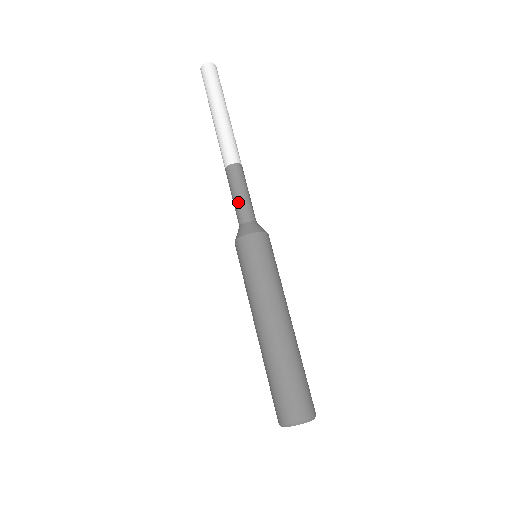
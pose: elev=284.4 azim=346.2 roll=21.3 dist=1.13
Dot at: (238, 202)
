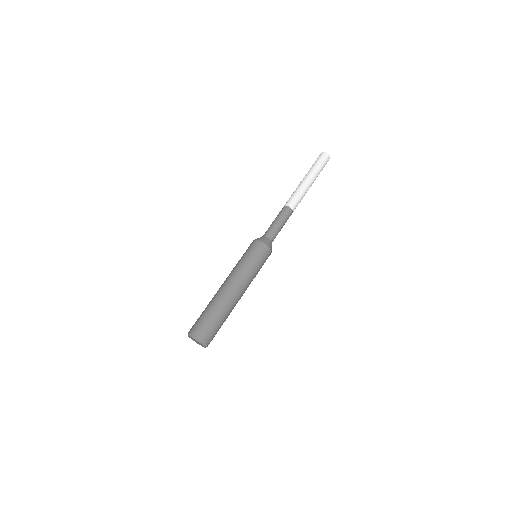
Dot at: (273, 225)
